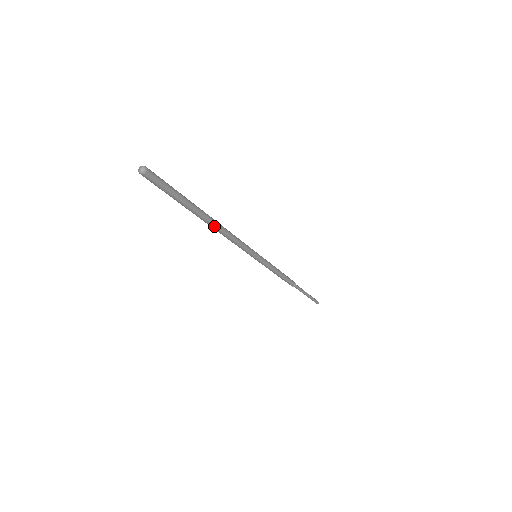
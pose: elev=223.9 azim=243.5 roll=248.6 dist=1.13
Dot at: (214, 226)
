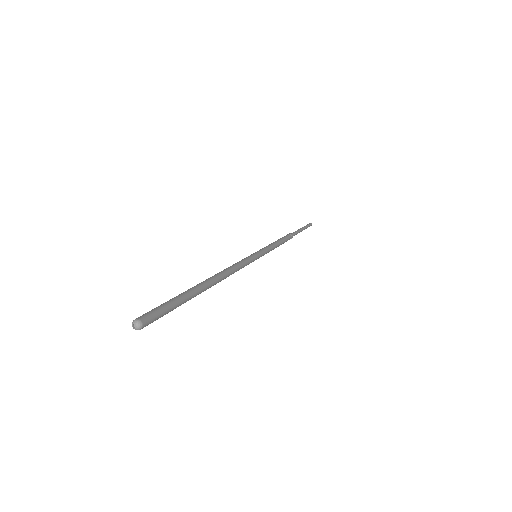
Dot at: (215, 284)
